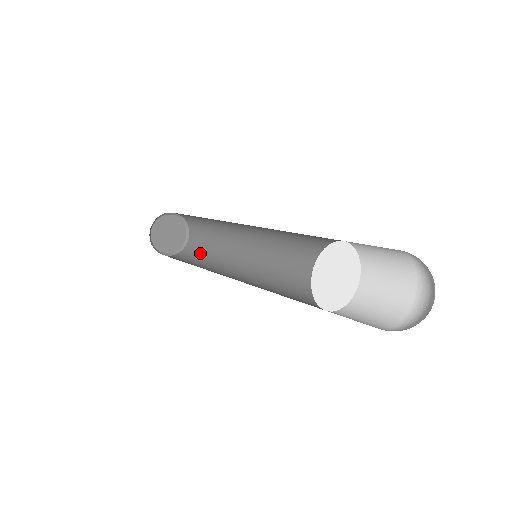
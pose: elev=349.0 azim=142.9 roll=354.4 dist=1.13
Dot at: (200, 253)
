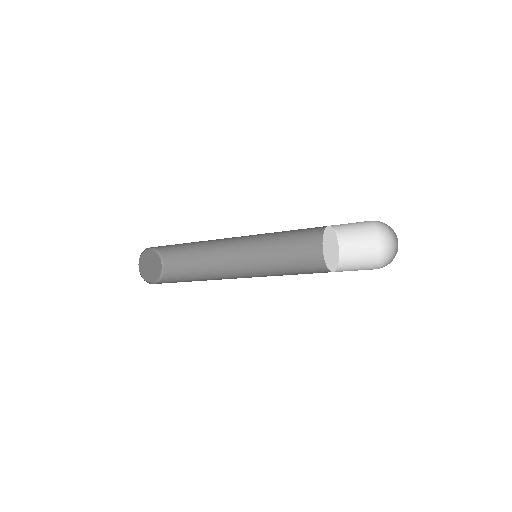
Dot at: (185, 271)
